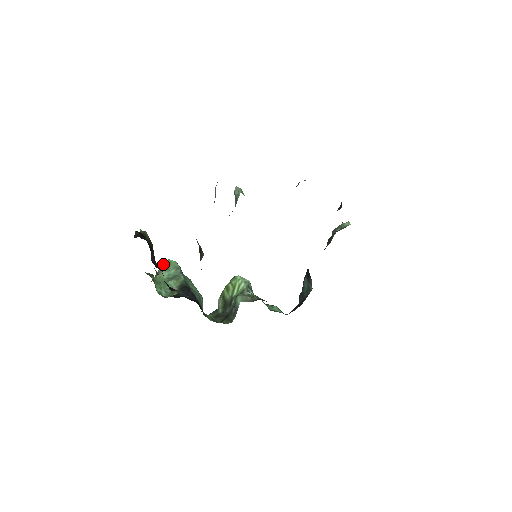
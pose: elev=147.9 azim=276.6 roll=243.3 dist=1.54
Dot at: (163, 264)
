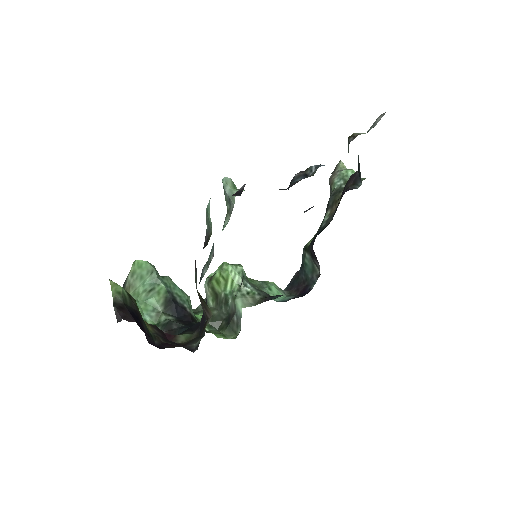
Dot at: (131, 269)
